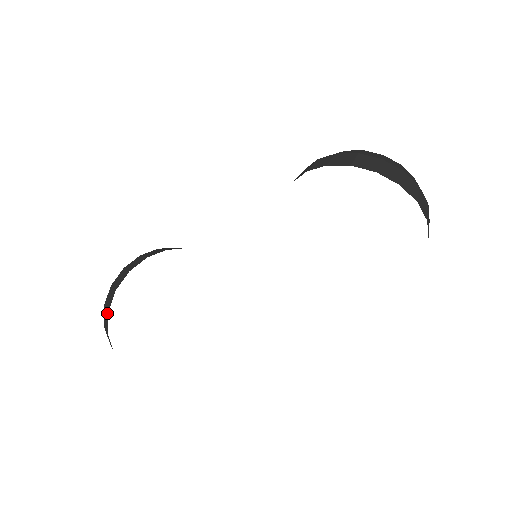
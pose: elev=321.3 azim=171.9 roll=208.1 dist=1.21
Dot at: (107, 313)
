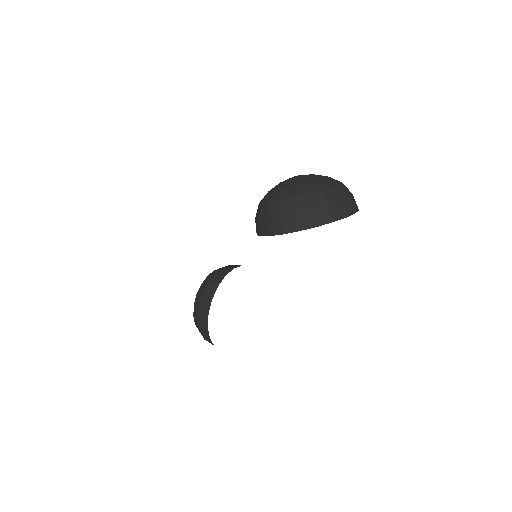
Dot at: occluded
